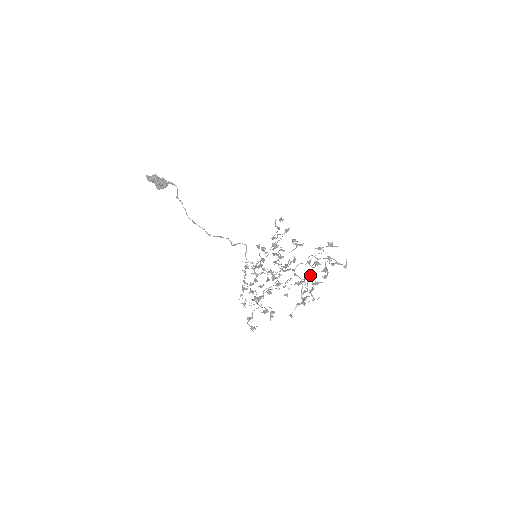
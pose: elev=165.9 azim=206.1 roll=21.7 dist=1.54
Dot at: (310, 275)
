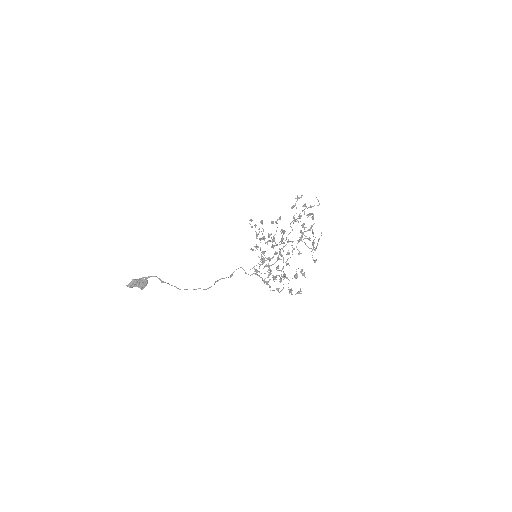
Dot at: (303, 227)
